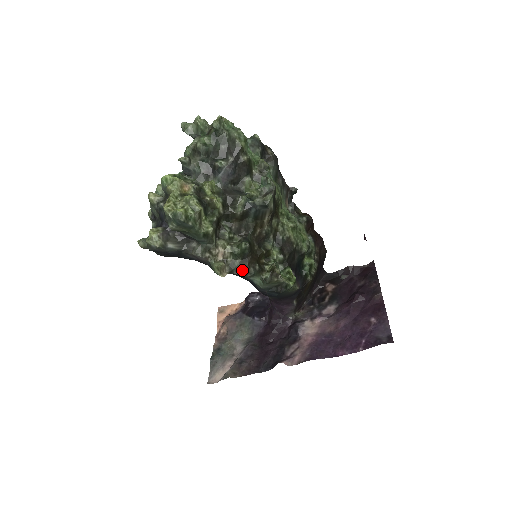
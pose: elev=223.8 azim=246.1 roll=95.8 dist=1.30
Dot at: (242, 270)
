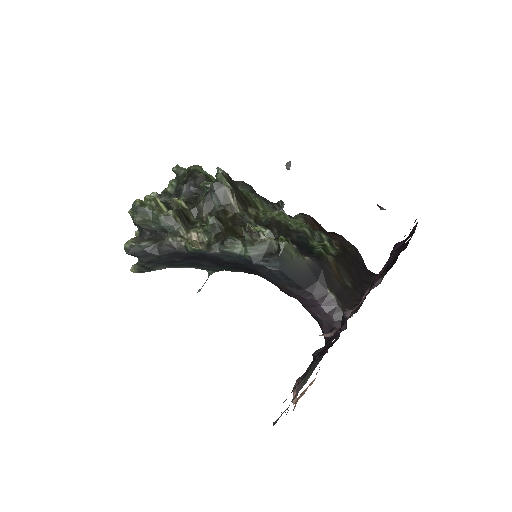
Dot at: (219, 243)
